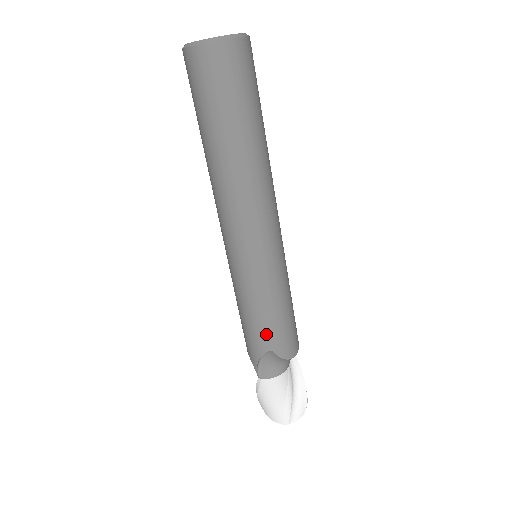
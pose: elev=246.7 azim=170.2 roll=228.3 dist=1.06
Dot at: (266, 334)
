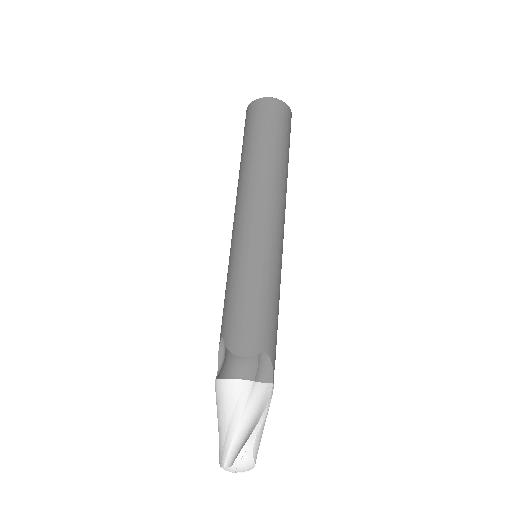
Dot at: (225, 317)
